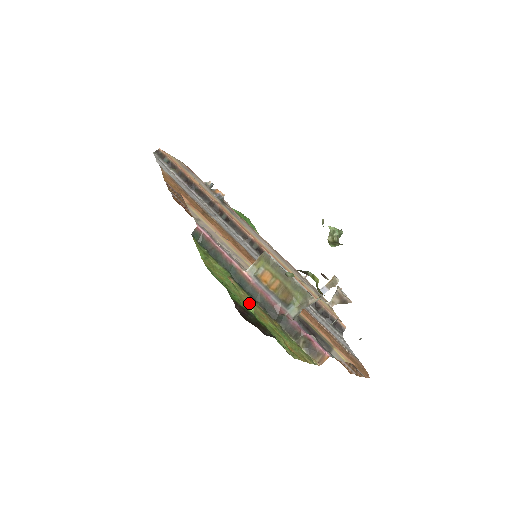
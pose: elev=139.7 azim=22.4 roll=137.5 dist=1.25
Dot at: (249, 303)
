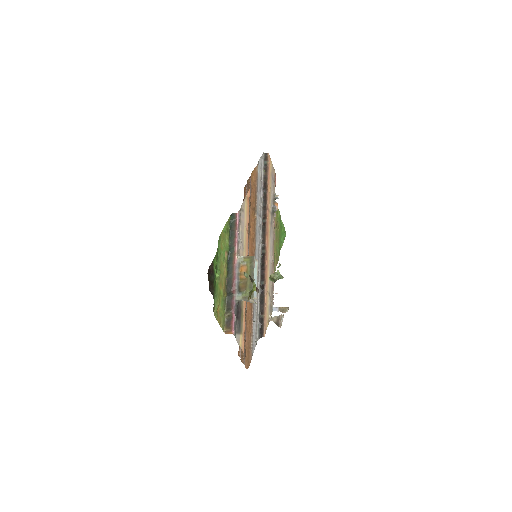
Dot at: (222, 272)
